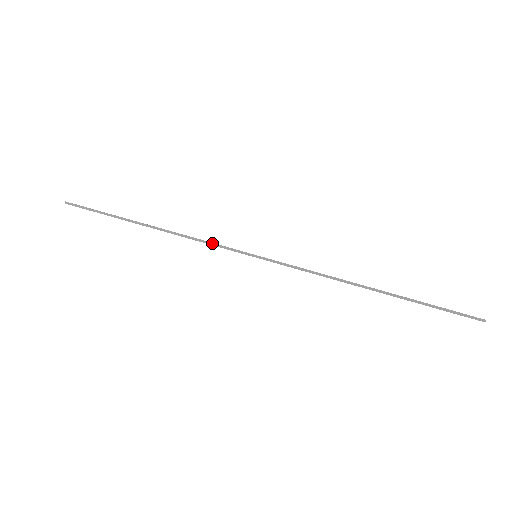
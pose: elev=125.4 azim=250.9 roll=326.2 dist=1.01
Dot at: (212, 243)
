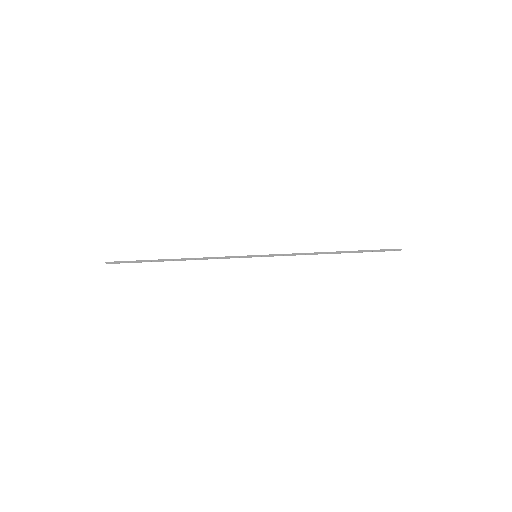
Dot at: (224, 257)
